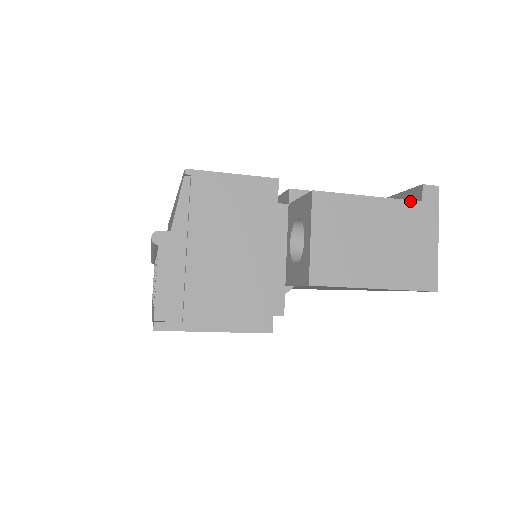
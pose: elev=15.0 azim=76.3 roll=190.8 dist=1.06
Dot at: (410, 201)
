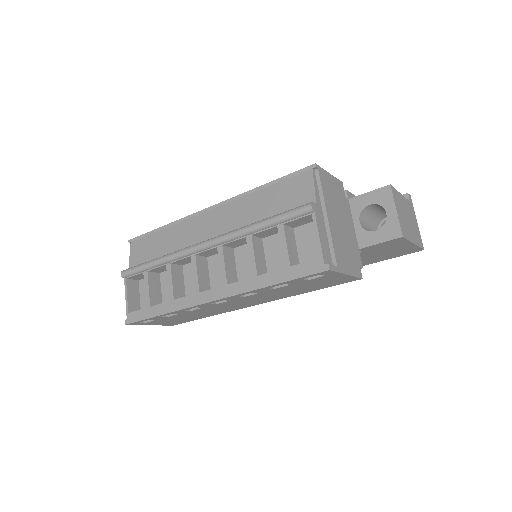
Dot at: (408, 200)
